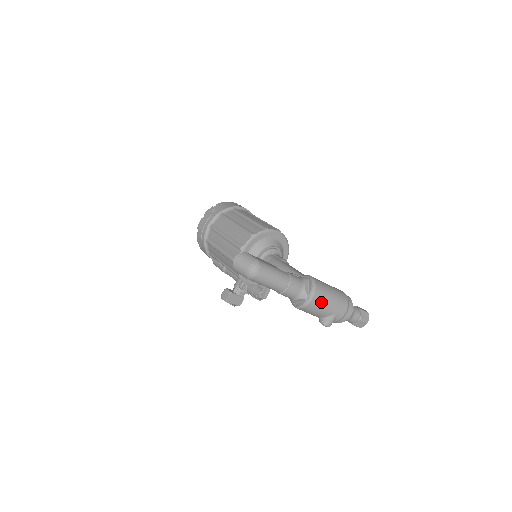
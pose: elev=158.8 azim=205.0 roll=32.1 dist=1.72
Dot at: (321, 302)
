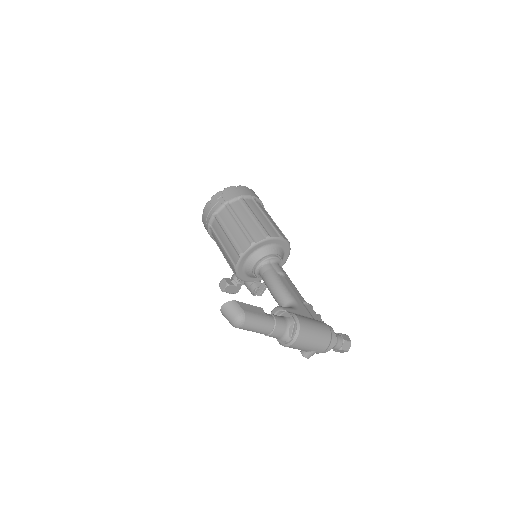
Dot at: (303, 344)
